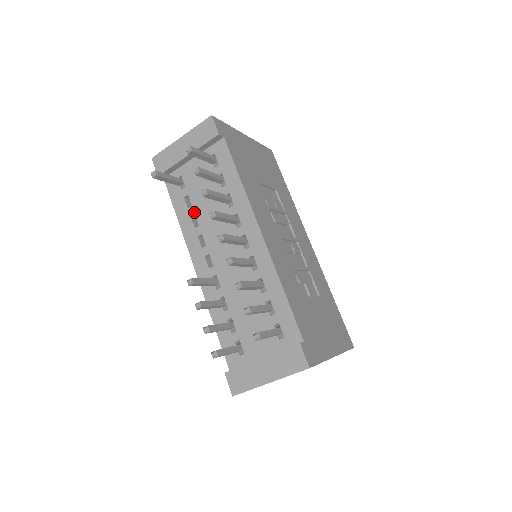
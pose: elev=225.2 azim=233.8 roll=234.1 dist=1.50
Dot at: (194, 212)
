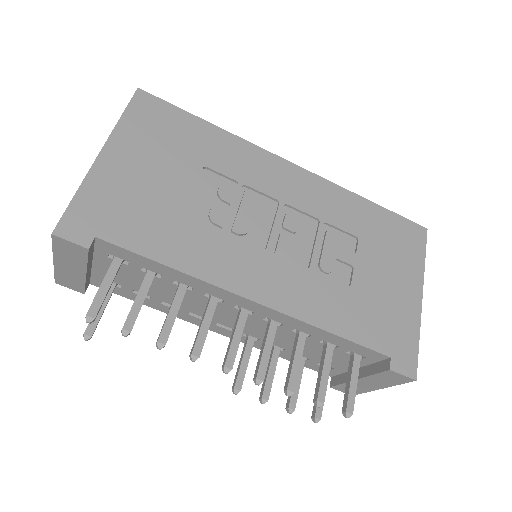
Dot at: (159, 301)
